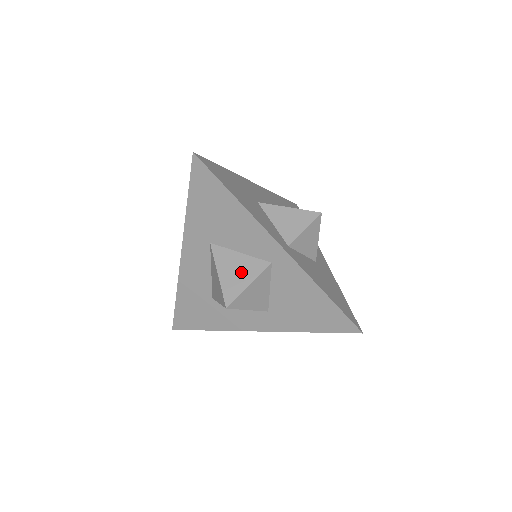
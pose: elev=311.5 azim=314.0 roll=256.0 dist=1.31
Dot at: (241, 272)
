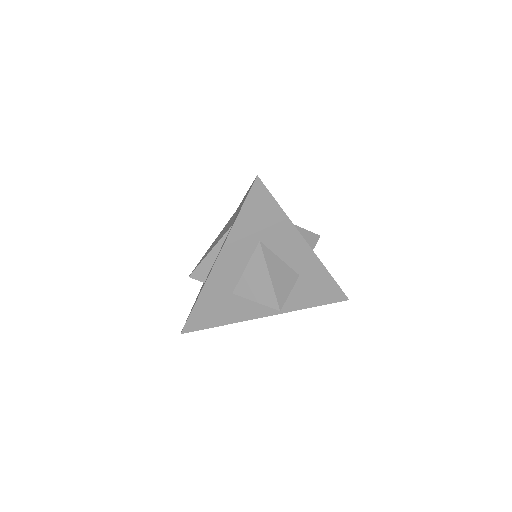
Dot at: occluded
